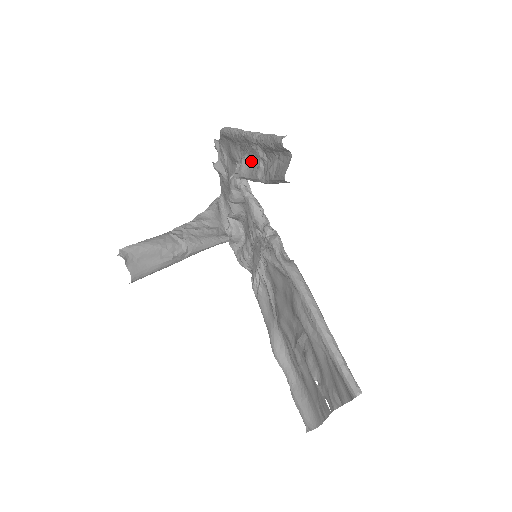
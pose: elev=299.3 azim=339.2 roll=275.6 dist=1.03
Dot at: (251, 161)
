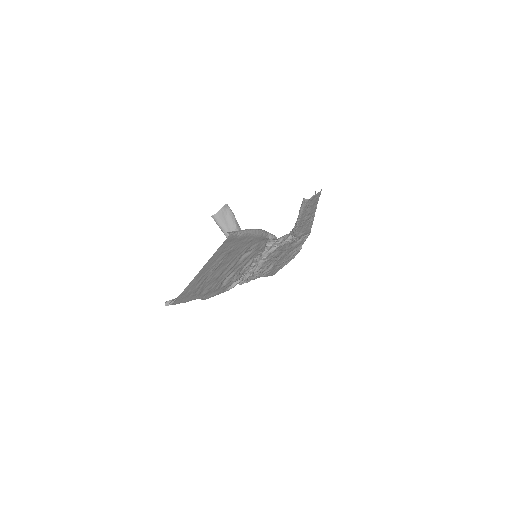
Dot at: (302, 225)
